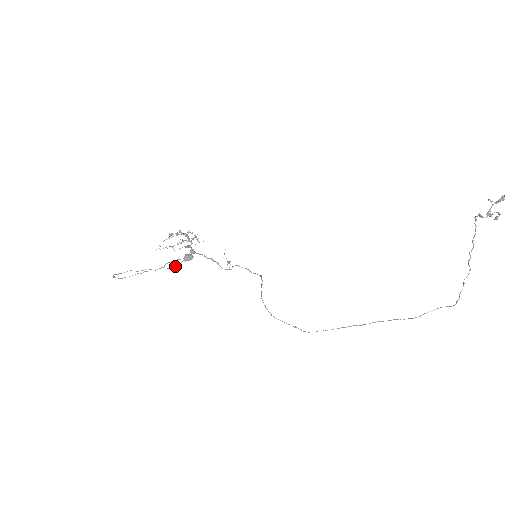
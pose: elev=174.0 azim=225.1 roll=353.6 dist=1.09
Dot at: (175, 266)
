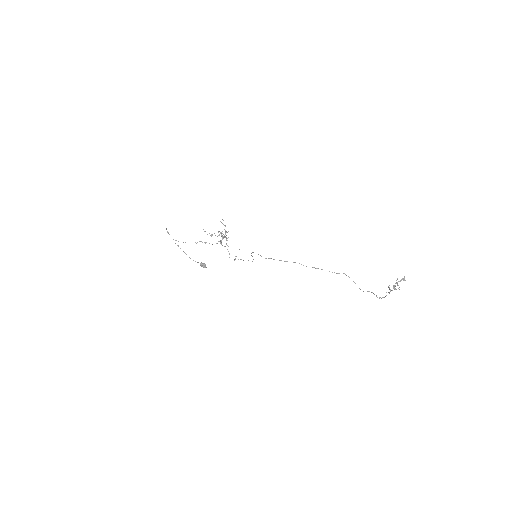
Dot at: occluded
